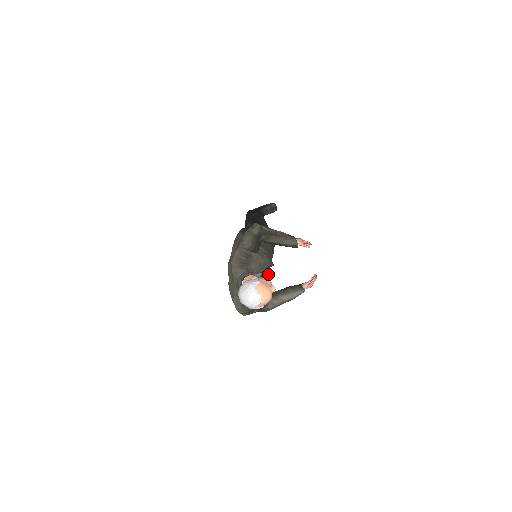
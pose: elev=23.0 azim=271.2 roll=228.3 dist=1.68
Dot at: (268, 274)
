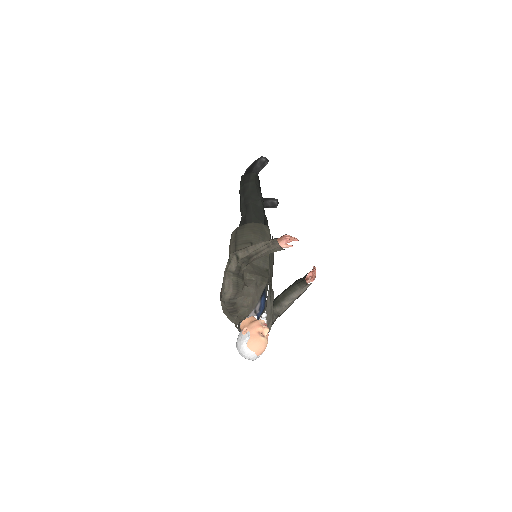
Dot at: (263, 299)
